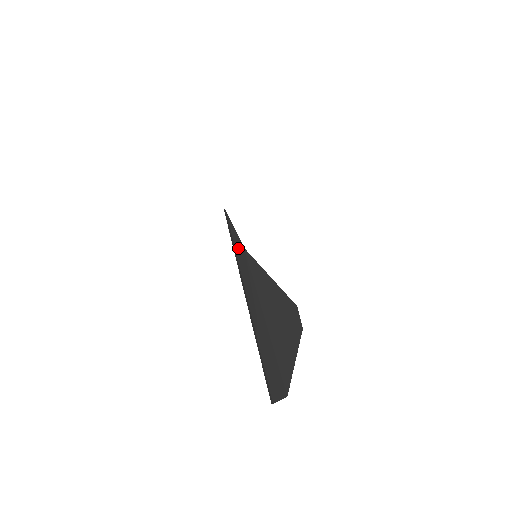
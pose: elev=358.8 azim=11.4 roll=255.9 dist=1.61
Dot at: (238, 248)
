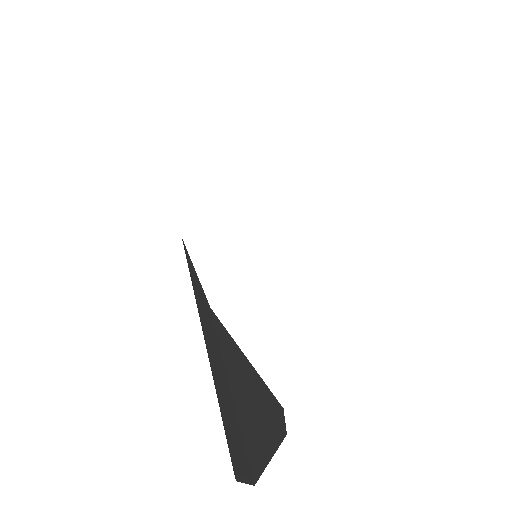
Dot at: (201, 304)
